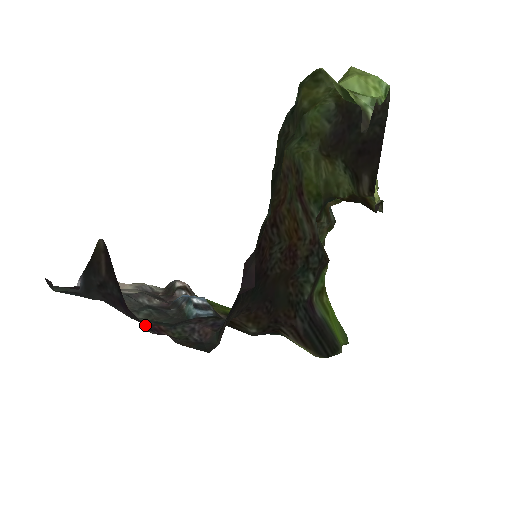
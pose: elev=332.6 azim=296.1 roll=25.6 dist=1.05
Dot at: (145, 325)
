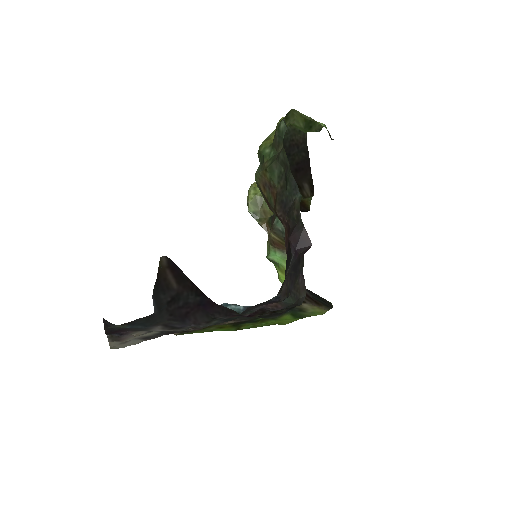
Dot at: (232, 315)
